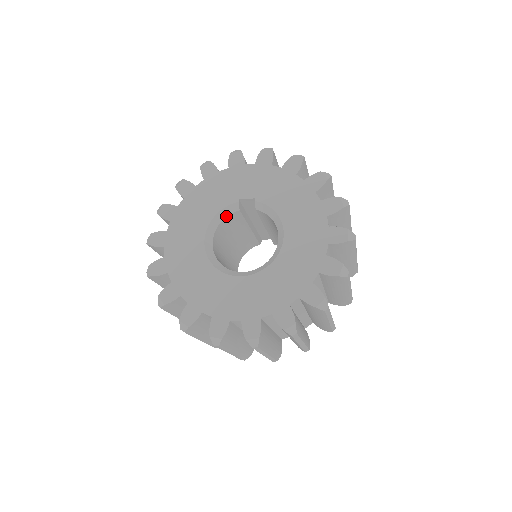
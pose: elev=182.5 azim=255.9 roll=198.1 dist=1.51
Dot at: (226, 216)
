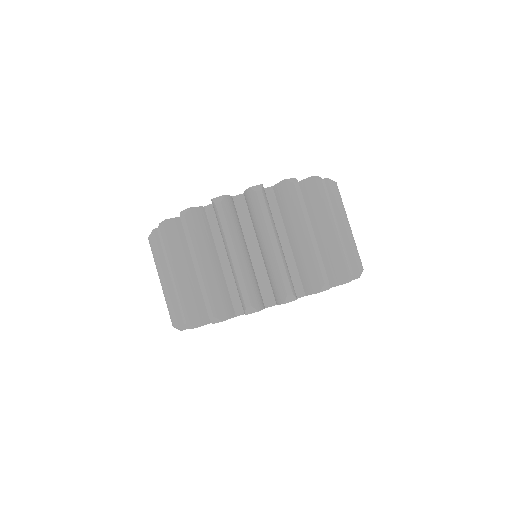
Dot at: occluded
